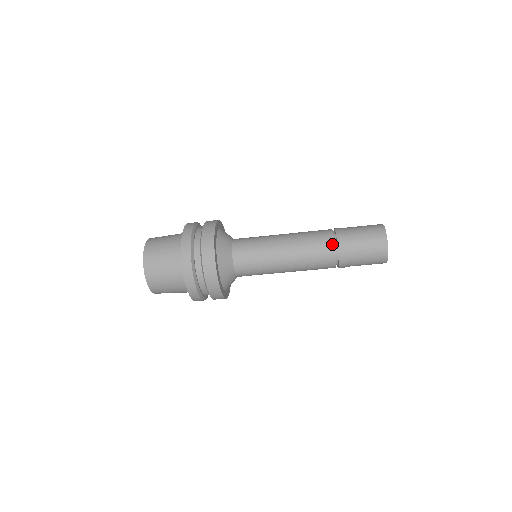
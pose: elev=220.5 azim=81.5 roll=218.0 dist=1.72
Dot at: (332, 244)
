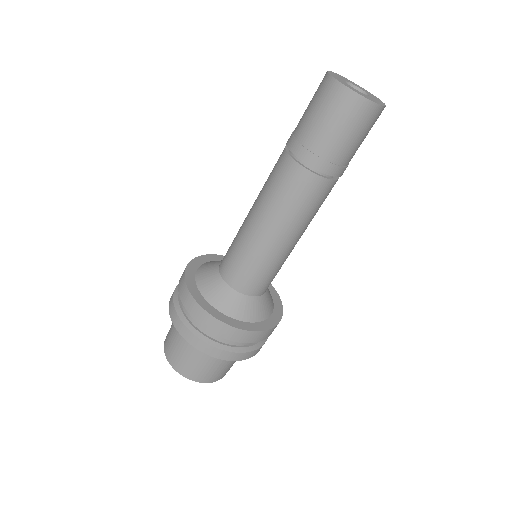
Dot at: occluded
